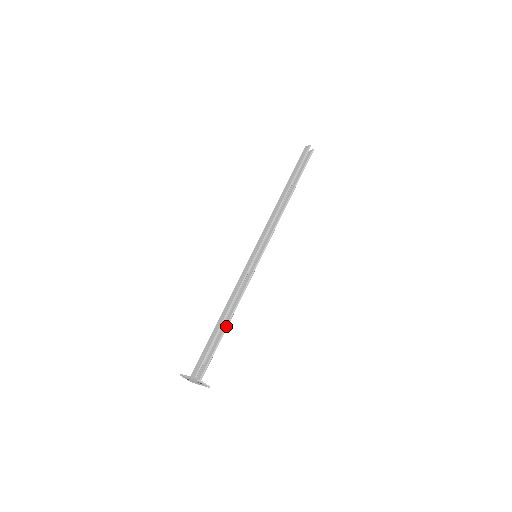
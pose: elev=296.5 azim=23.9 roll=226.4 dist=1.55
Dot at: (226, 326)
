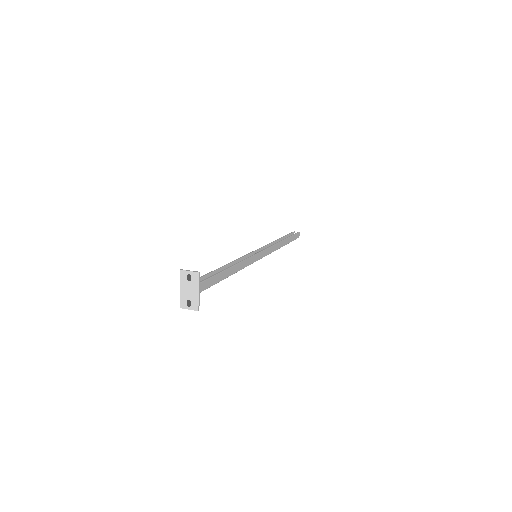
Dot at: (225, 269)
